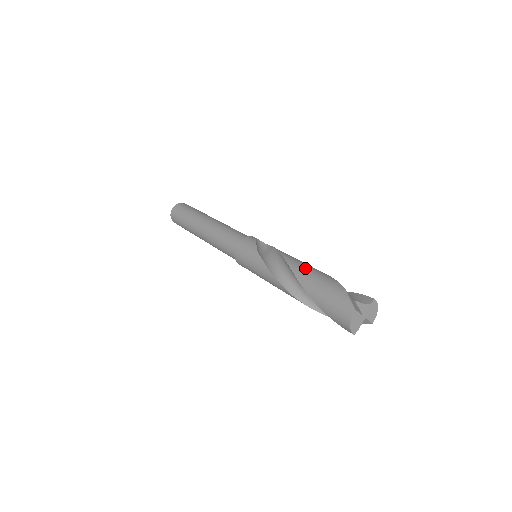
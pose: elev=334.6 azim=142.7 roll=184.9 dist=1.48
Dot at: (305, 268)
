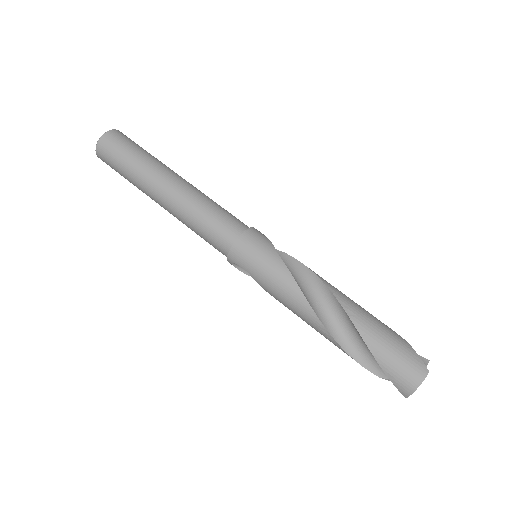
Dot at: (350, 299)
